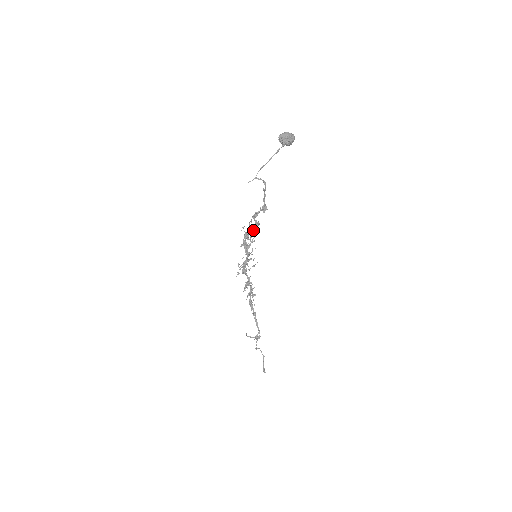
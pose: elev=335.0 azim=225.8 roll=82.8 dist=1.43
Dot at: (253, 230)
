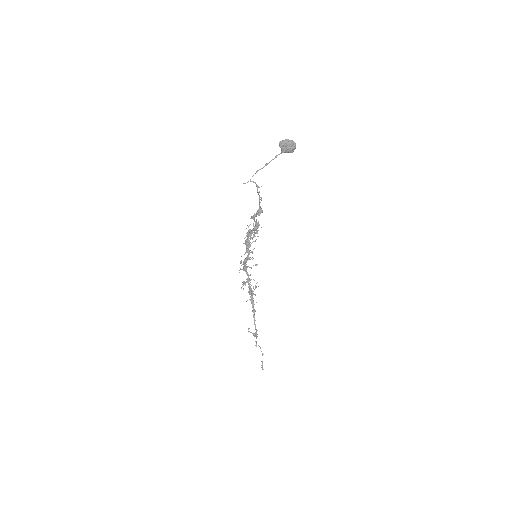
Dot at: (253, 230)
